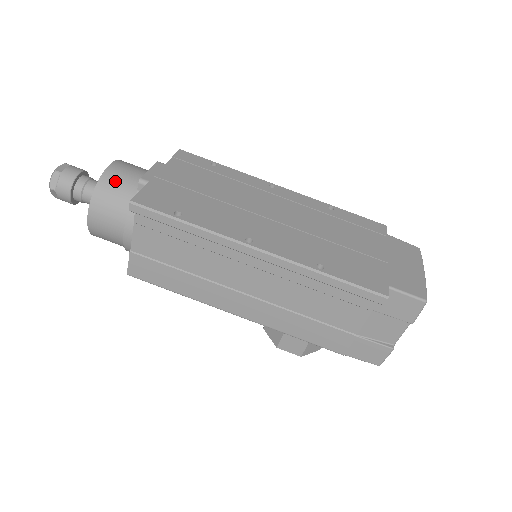
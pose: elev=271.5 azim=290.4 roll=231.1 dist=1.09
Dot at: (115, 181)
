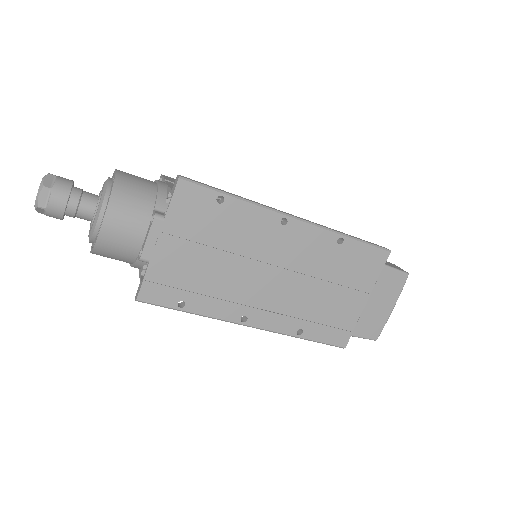
Dot at: (113, 246)
